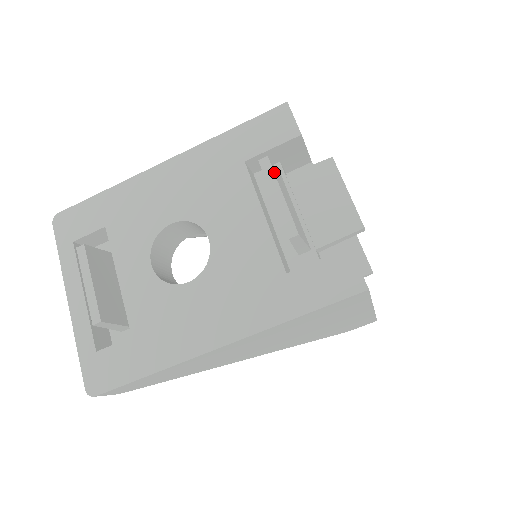
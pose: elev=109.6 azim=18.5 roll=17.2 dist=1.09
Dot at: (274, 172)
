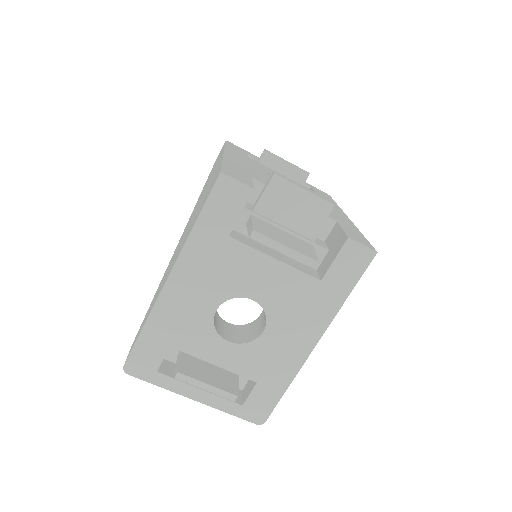
Dot at: (267, 236)
